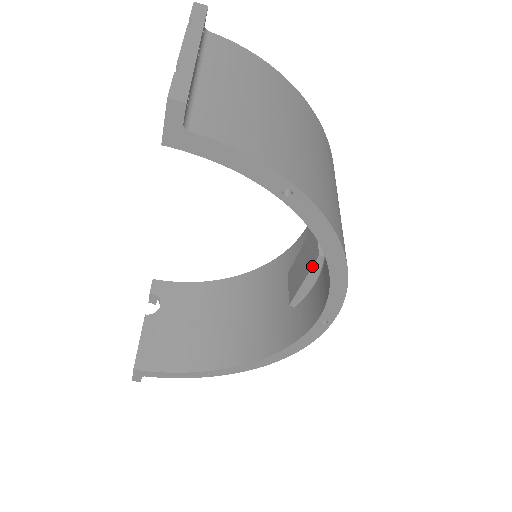
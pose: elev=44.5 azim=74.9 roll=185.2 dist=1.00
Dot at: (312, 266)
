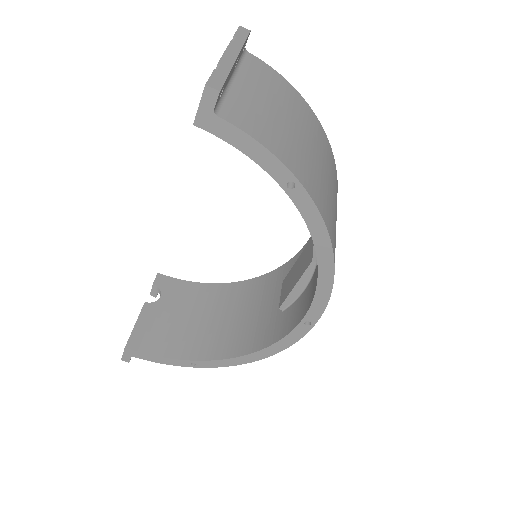
Dot at: (305, 271)
